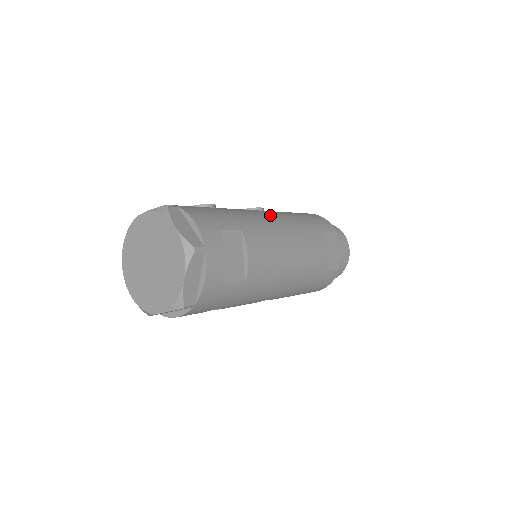
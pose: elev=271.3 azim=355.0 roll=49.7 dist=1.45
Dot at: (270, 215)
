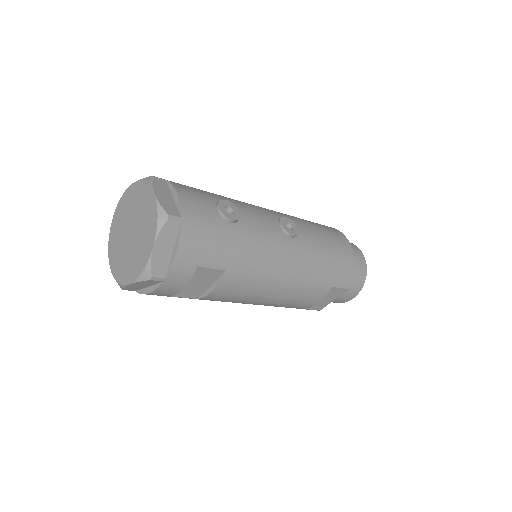
Dot at: (286, 255)
